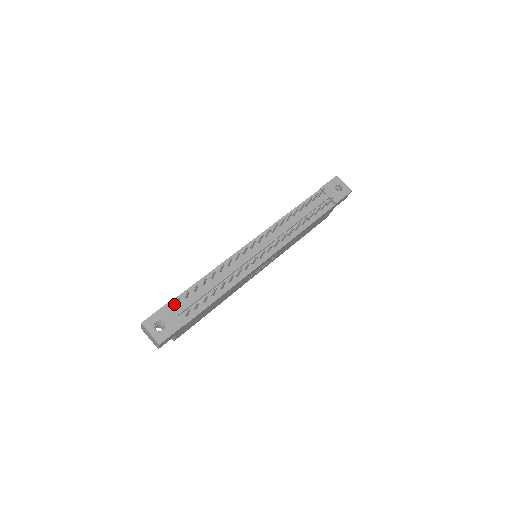
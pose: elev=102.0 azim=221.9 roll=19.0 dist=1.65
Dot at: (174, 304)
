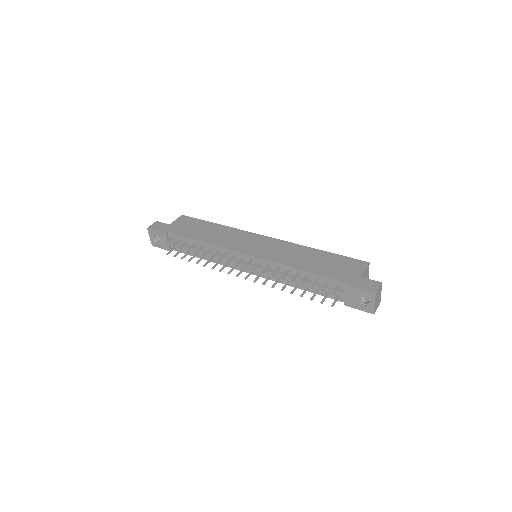
Dot at: (171, 236)
